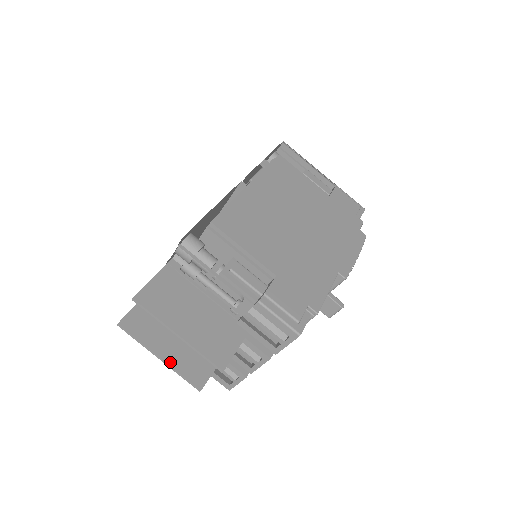
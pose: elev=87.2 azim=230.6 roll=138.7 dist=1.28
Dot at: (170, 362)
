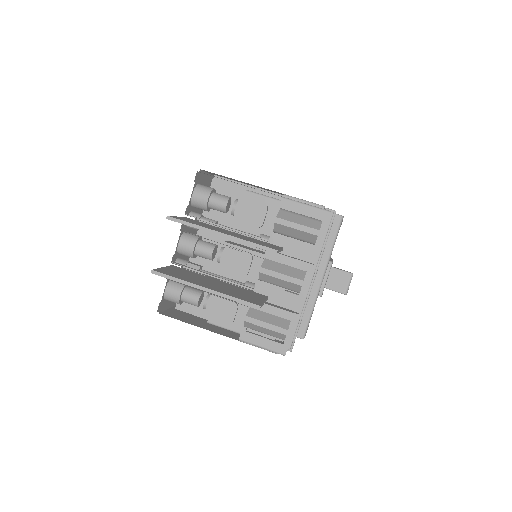
Dot at: (217, 291)
